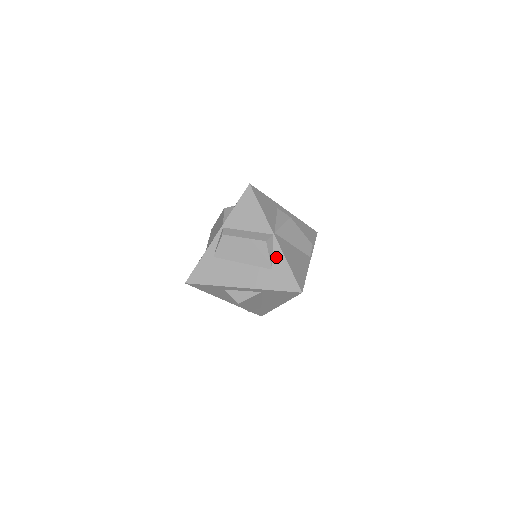
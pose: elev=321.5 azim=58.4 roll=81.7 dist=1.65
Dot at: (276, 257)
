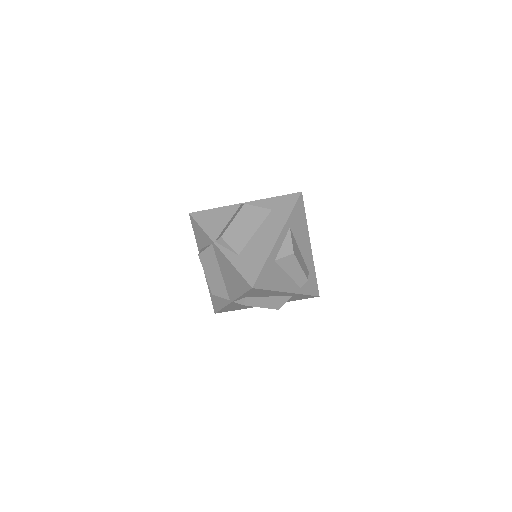
Dot at: (262, 205)
